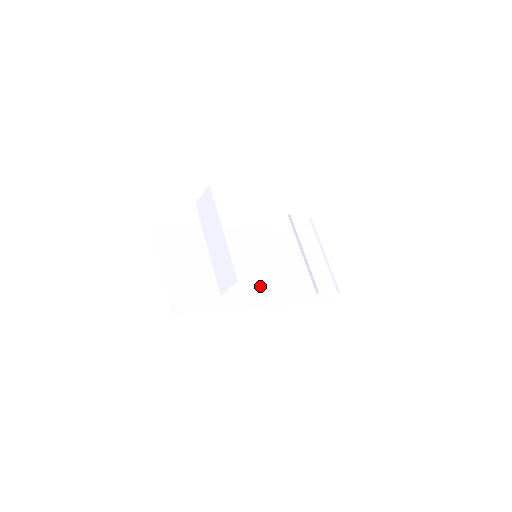
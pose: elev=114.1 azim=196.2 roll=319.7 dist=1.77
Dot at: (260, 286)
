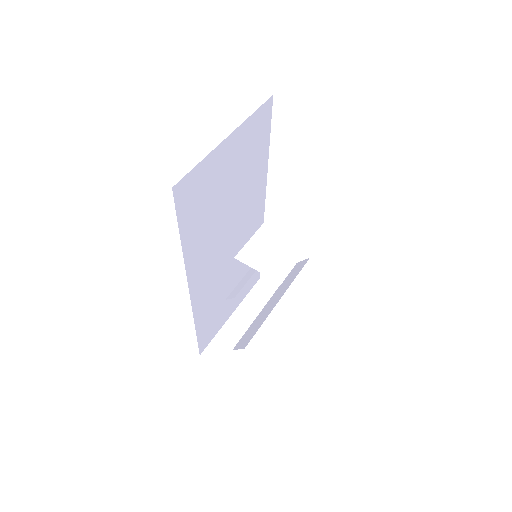
Dot at: (212, 273)
